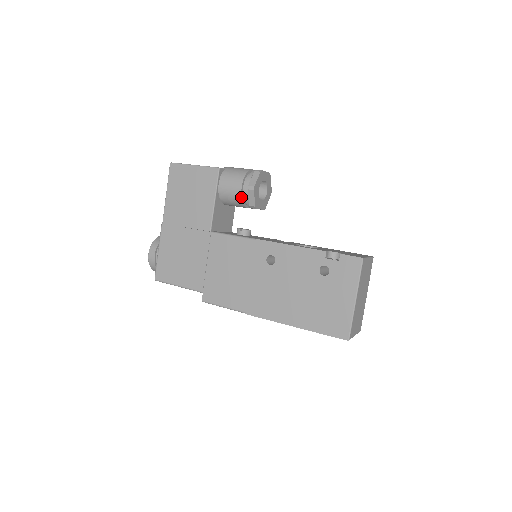
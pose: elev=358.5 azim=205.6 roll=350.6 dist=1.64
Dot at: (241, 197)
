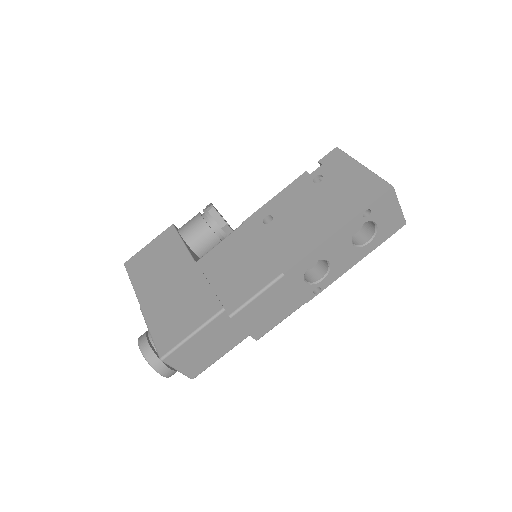
Dot at: (206, 224)
